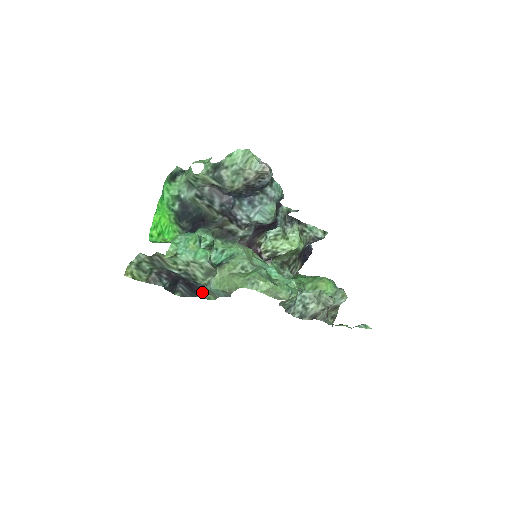
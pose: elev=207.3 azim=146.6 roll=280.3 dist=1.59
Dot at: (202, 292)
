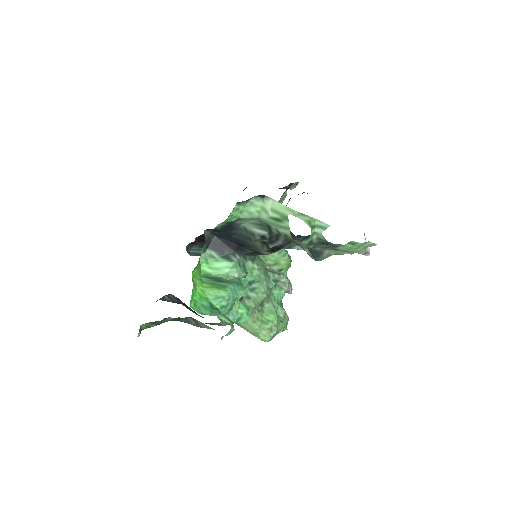
Dot at: occluded
